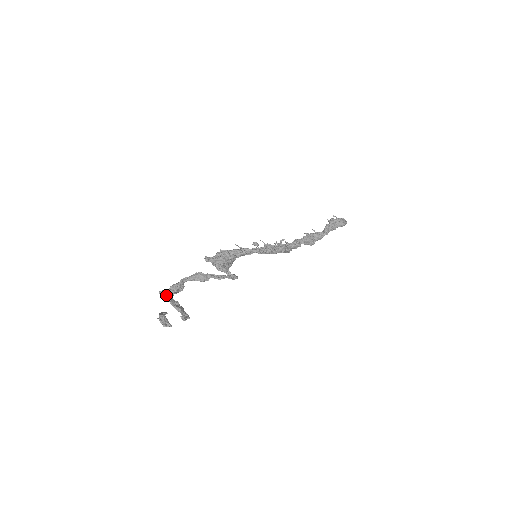
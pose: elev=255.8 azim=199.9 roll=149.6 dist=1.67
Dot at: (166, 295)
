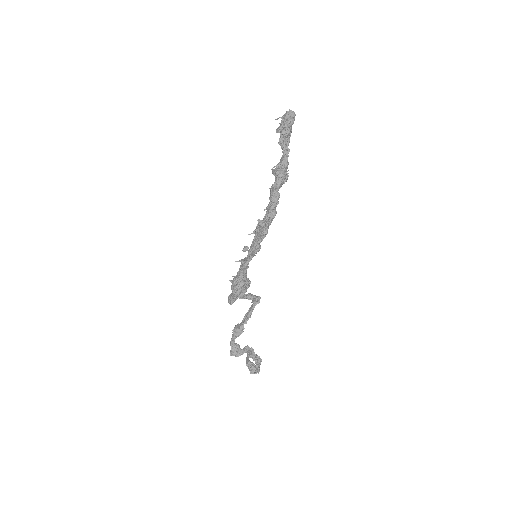
Dot at: occluded
